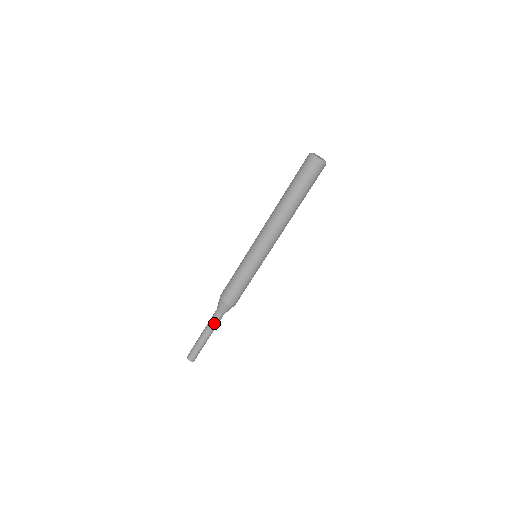
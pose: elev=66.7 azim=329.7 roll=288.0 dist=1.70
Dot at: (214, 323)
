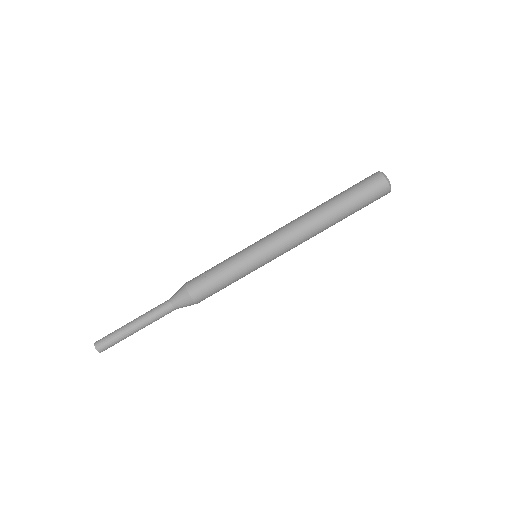
Dot at: (161, 317)
